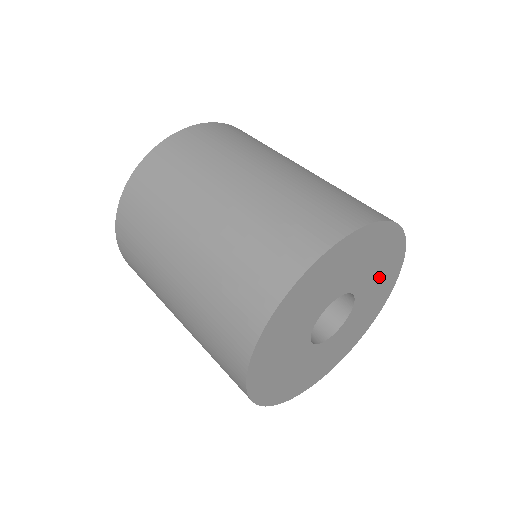
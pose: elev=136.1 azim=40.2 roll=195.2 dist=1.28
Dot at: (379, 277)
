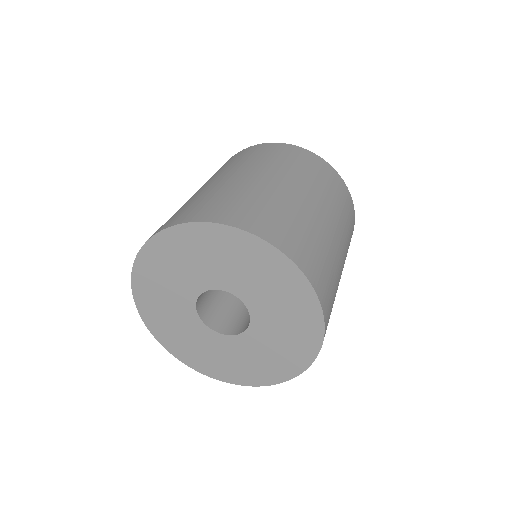
Dot at: (285, 327)
